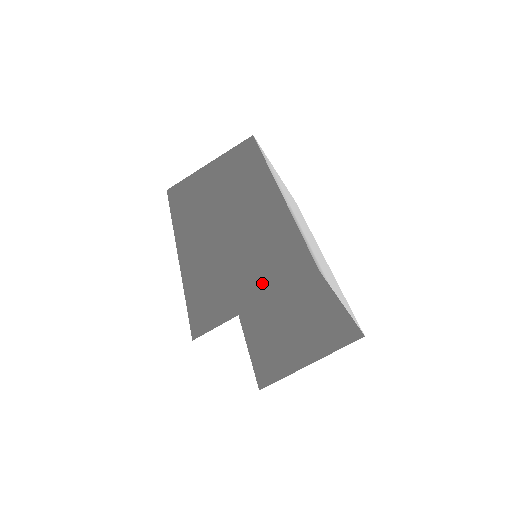
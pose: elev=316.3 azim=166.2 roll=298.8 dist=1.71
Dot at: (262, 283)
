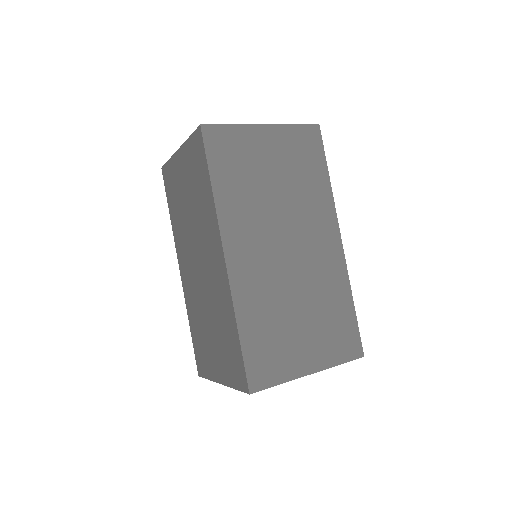
Dot at: (320, 350)
